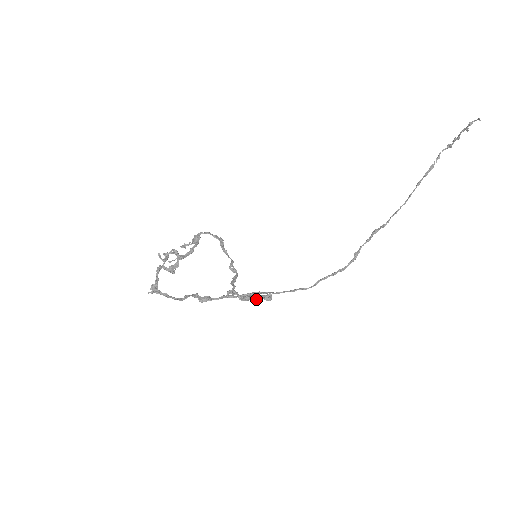
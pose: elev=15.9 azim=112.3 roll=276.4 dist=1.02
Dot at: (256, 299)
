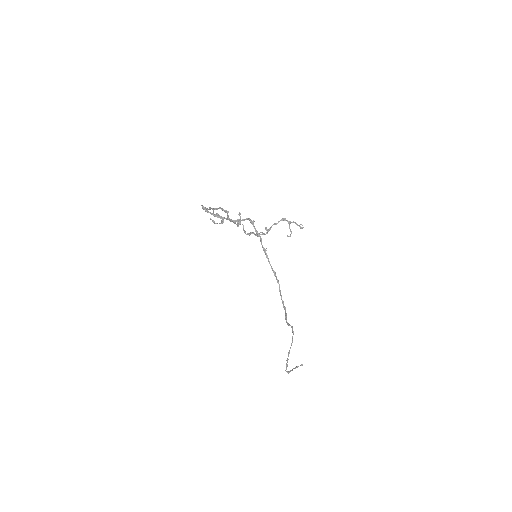
Dot at: (290, 229)
